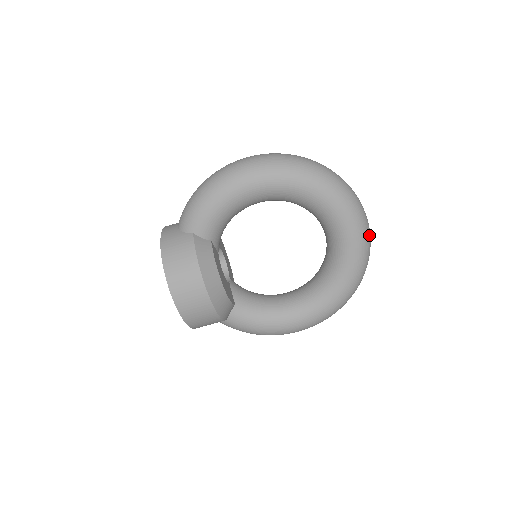
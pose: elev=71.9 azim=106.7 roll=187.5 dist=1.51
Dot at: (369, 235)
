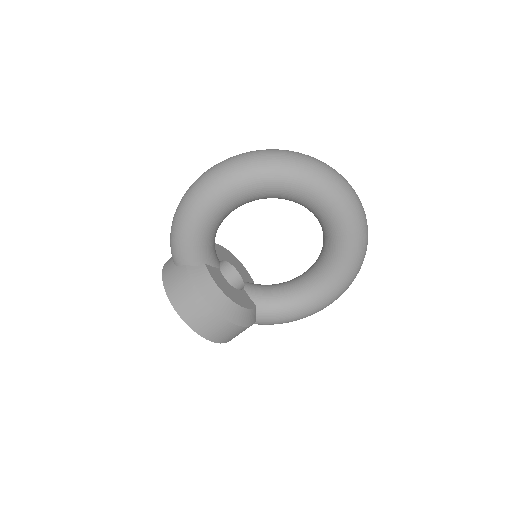
Dot at: (353, 195)
